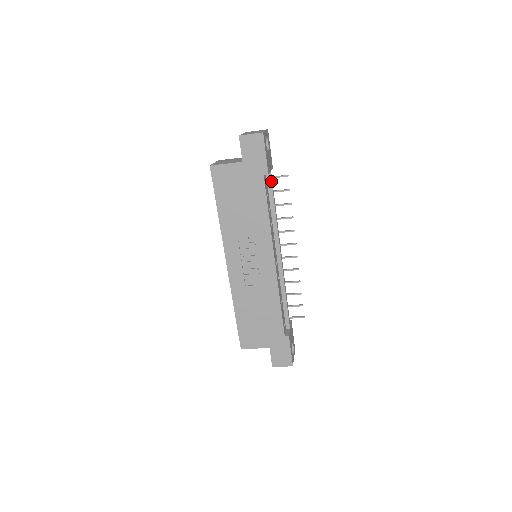
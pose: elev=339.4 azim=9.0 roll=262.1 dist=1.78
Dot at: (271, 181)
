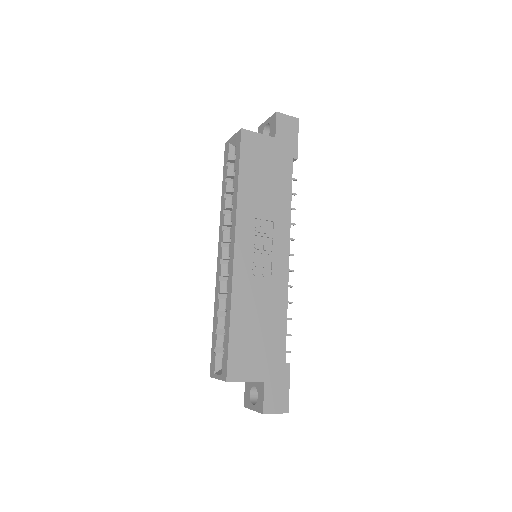
Dot at: occluded
